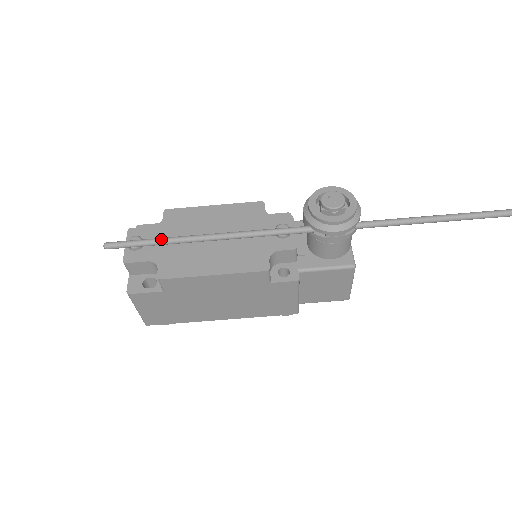
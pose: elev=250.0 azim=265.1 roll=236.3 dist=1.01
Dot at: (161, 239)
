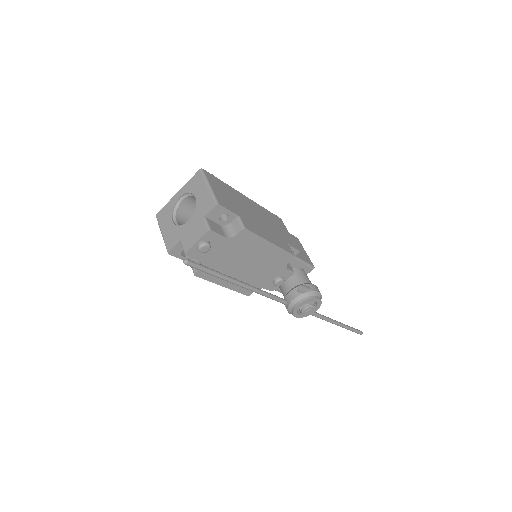
Dot at: (220, 277)
